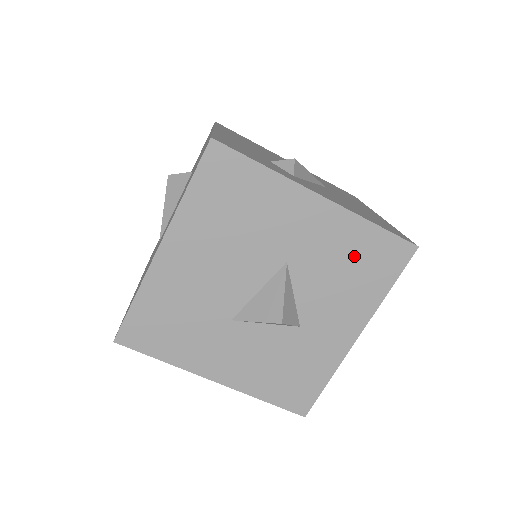
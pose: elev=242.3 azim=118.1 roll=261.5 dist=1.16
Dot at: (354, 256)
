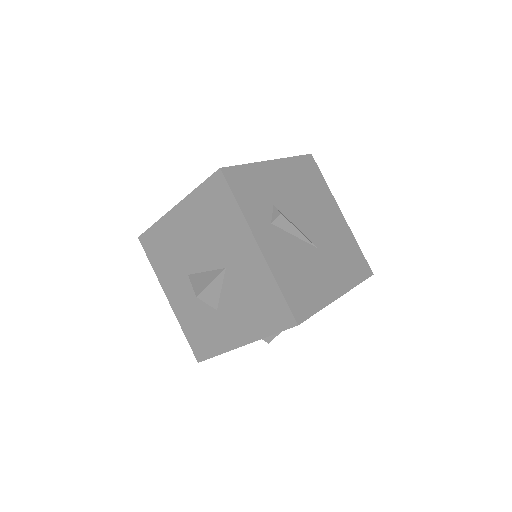
Dot at: (260, 297)
